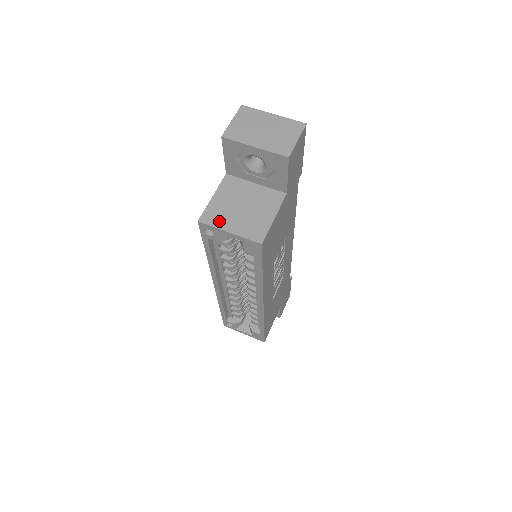
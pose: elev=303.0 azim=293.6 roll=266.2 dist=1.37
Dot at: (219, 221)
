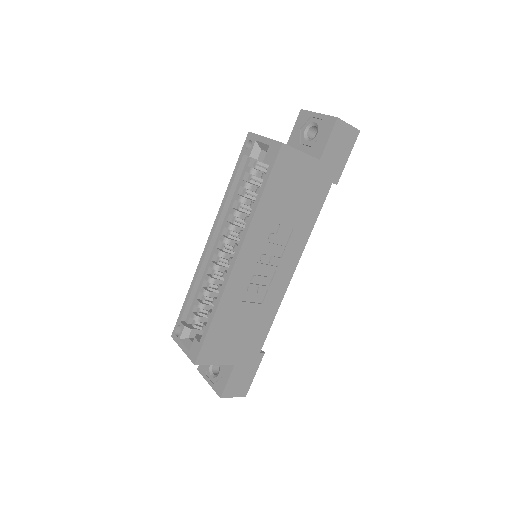
Dot at: occluded
